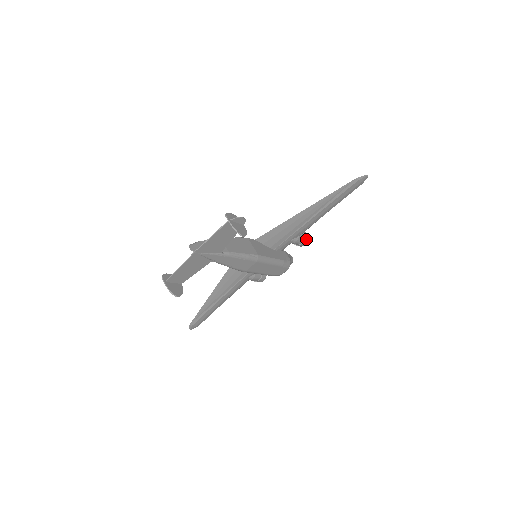
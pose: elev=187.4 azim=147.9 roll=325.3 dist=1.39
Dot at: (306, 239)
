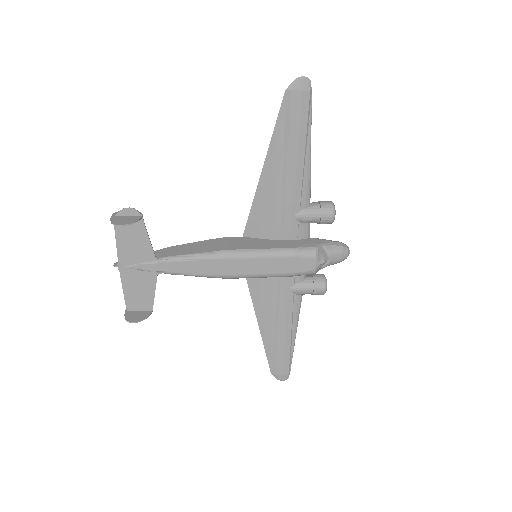
Dot at: (326, 209)
